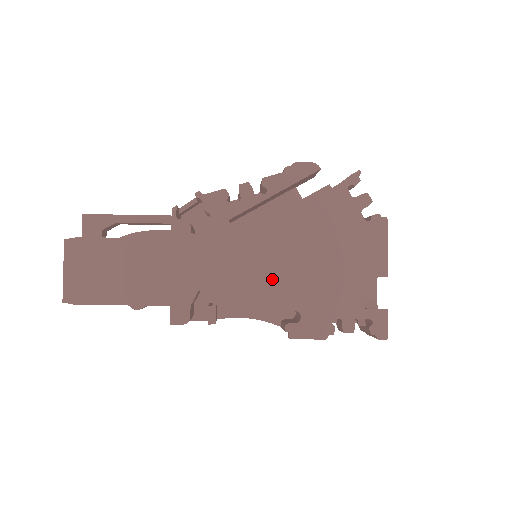
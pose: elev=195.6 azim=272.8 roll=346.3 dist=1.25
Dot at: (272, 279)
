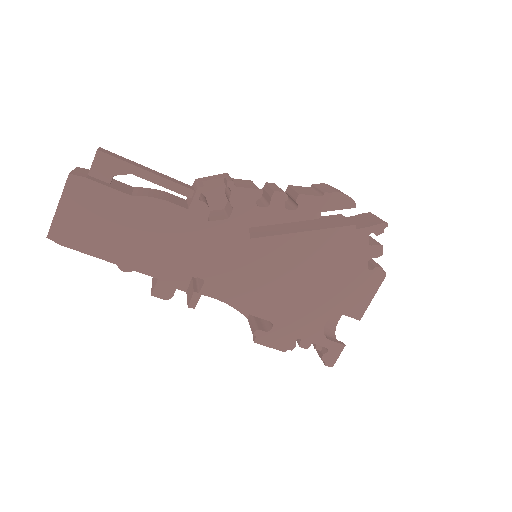
Dot at: (263, 289)
